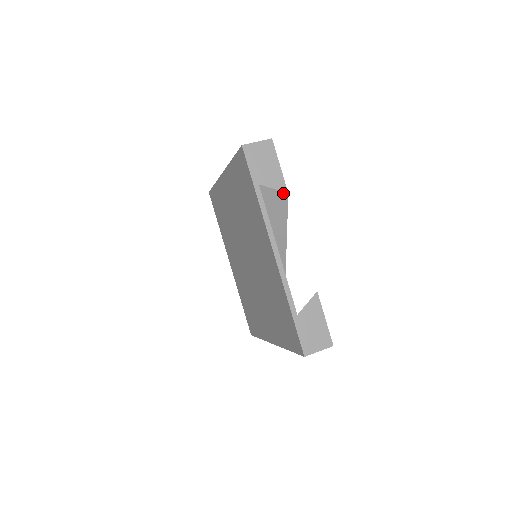
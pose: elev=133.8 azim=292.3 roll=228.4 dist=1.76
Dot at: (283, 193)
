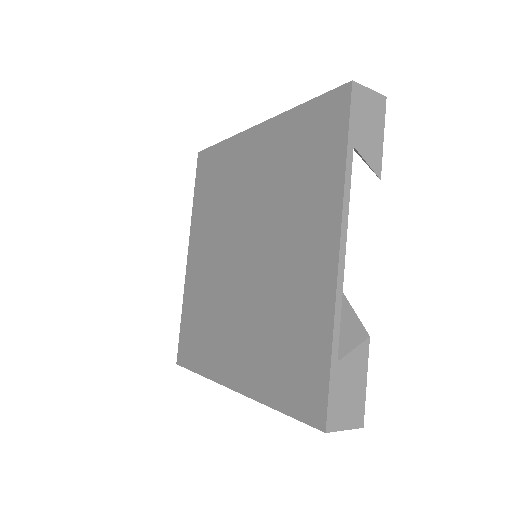
Dot at: occluded
